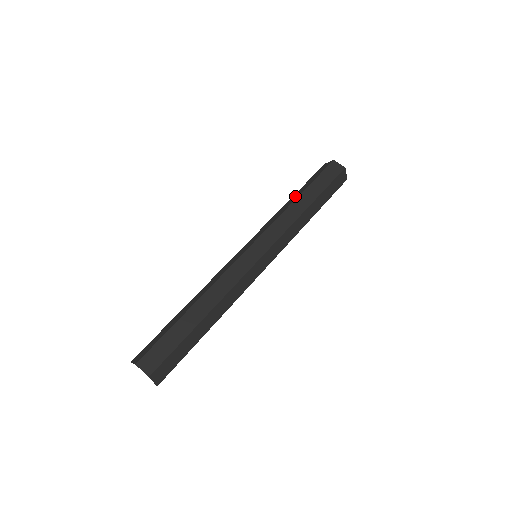
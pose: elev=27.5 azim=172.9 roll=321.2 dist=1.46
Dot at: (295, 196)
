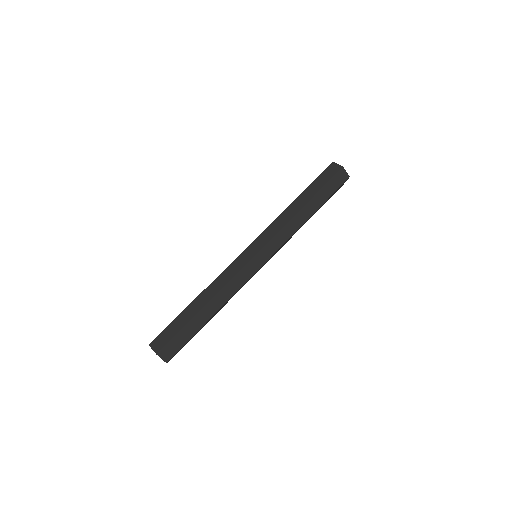
Dot at: occluded
